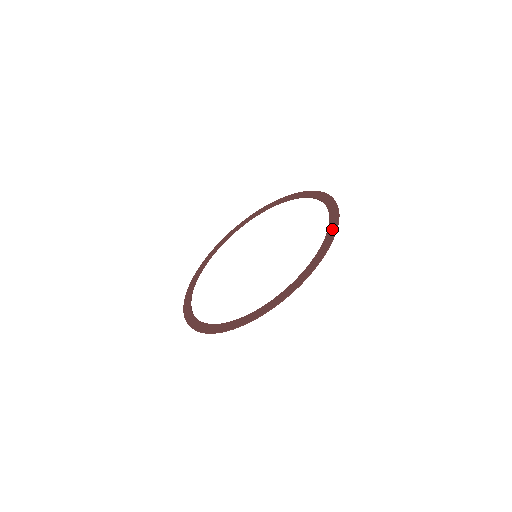
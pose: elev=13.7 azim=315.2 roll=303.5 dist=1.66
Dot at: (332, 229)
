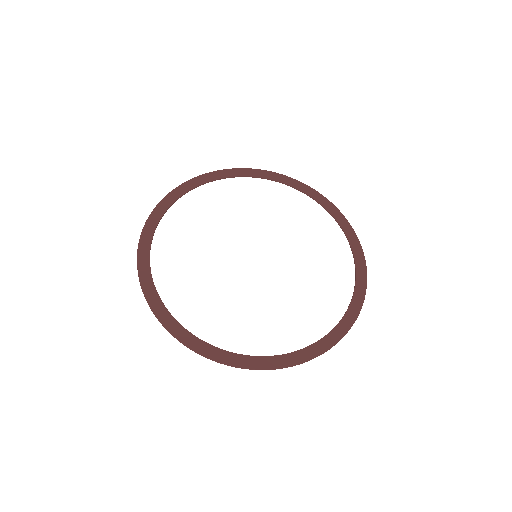
Dot at: (358, 249)
